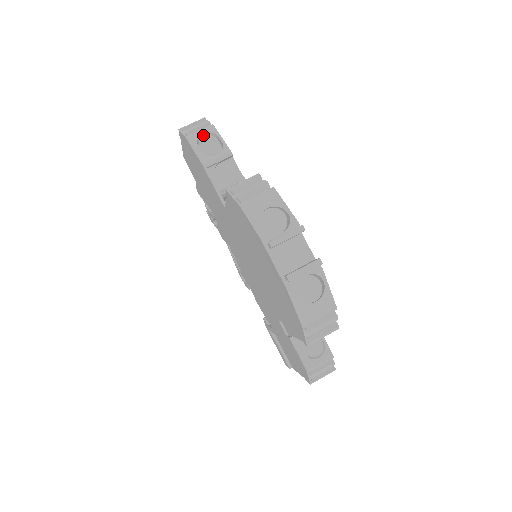
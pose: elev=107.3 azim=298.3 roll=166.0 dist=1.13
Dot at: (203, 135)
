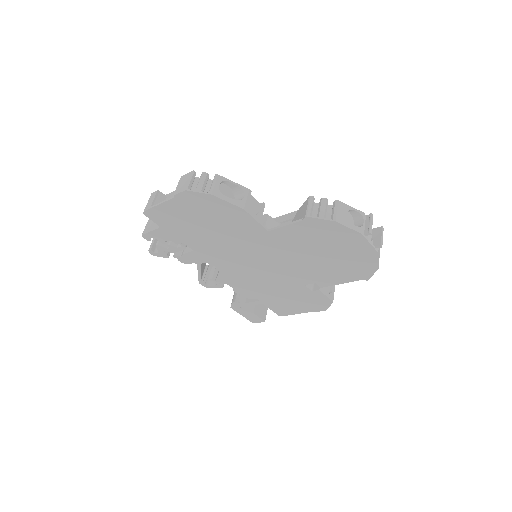
Dot at: (218, 186)
